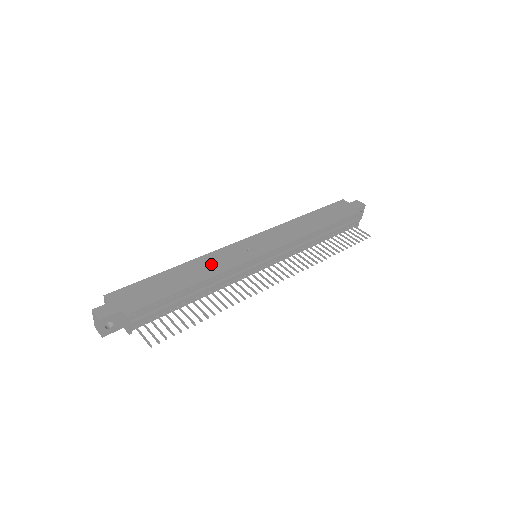
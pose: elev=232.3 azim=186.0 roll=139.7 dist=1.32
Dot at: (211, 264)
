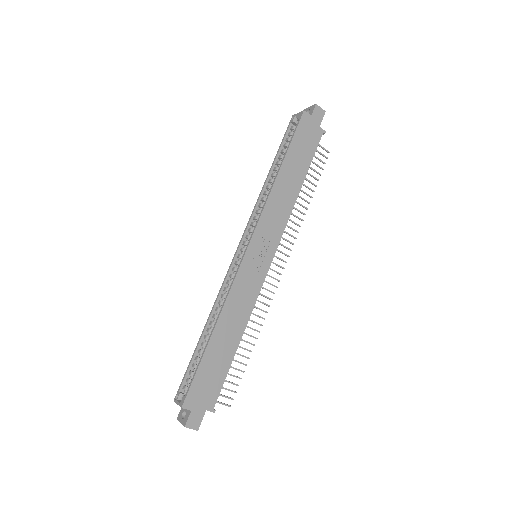
Dot at: (238, 308)
